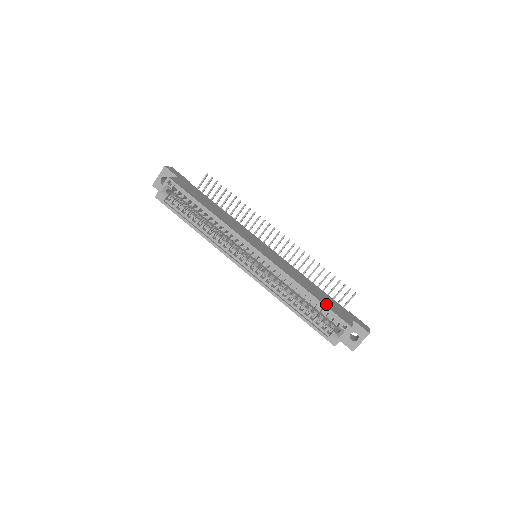
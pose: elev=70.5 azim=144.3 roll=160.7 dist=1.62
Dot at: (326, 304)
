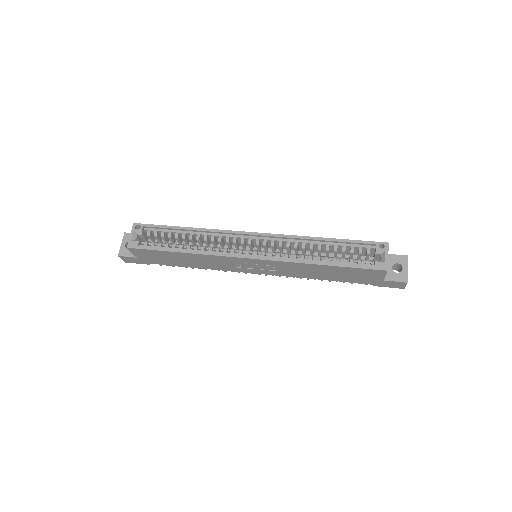
Dot at: (350, 242)
